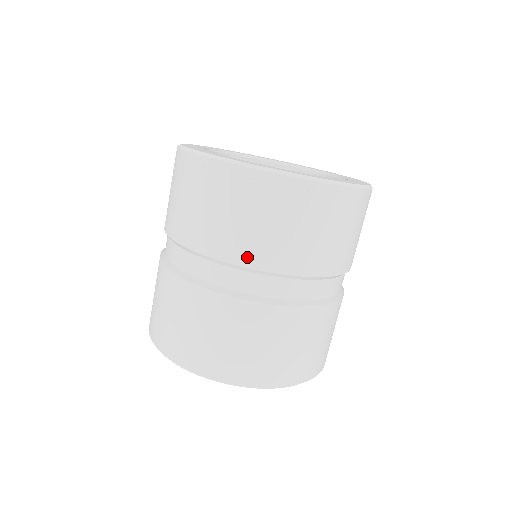
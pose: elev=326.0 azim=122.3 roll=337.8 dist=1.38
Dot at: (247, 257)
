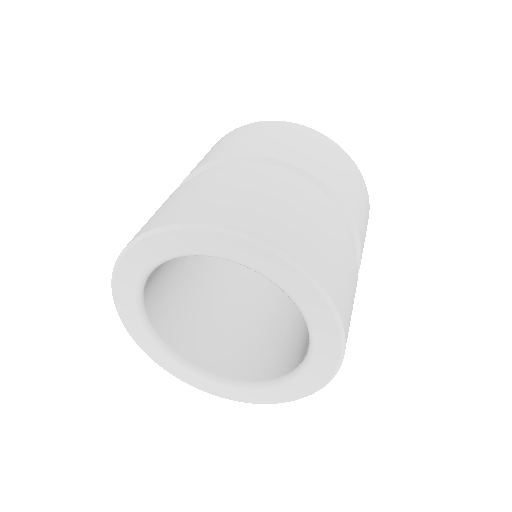
Dot at: (259, 151)
